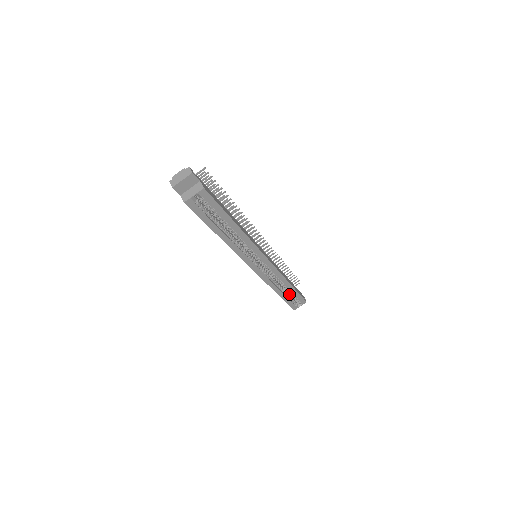
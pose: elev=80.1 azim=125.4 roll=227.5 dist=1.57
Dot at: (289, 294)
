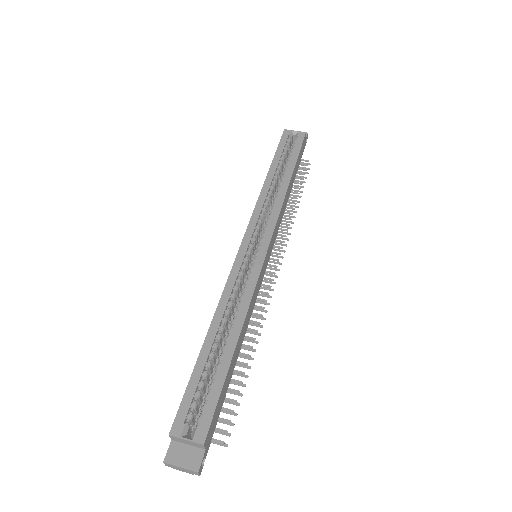
Dot at: (205, 391)
